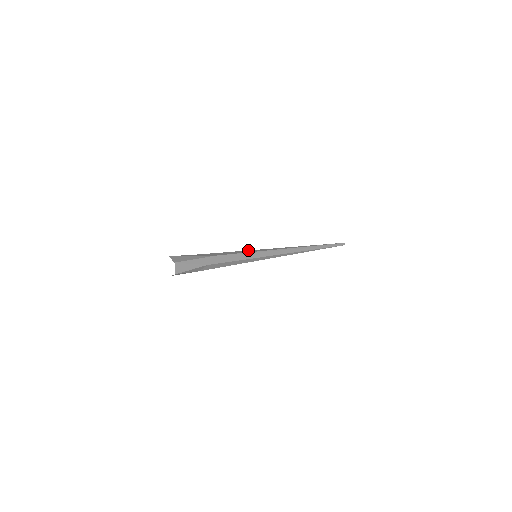
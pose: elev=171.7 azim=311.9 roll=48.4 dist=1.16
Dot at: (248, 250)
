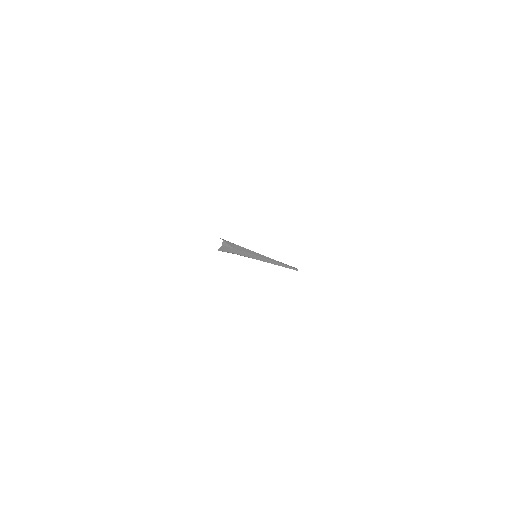
Dot at: occluded
